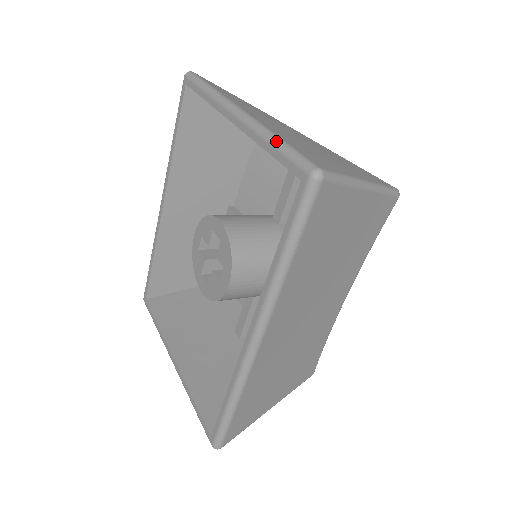
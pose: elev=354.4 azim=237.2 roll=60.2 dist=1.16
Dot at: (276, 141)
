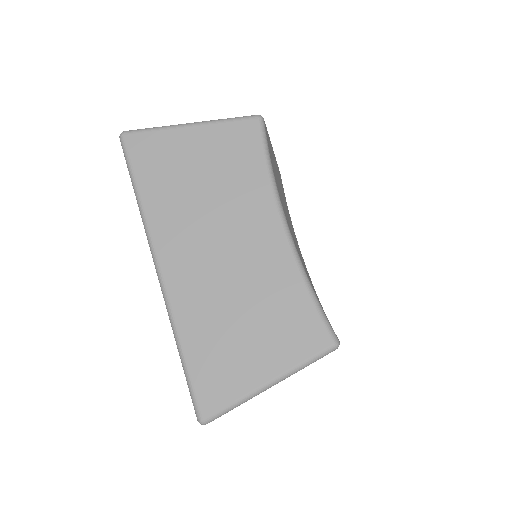
Dot at: occluded
